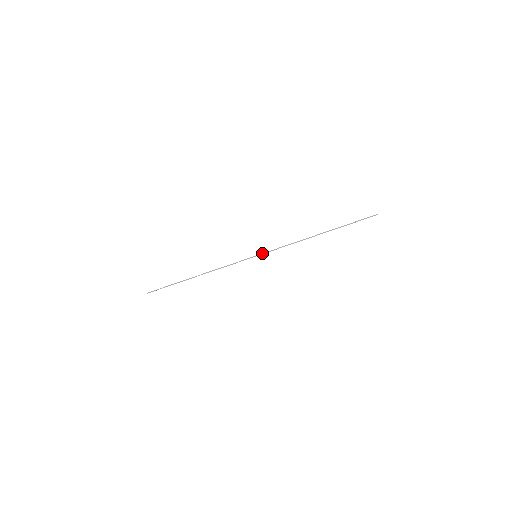
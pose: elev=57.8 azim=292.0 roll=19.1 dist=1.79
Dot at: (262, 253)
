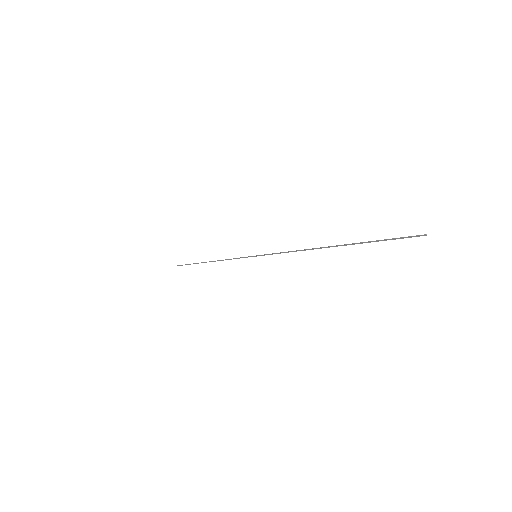
Dot at: occluded
